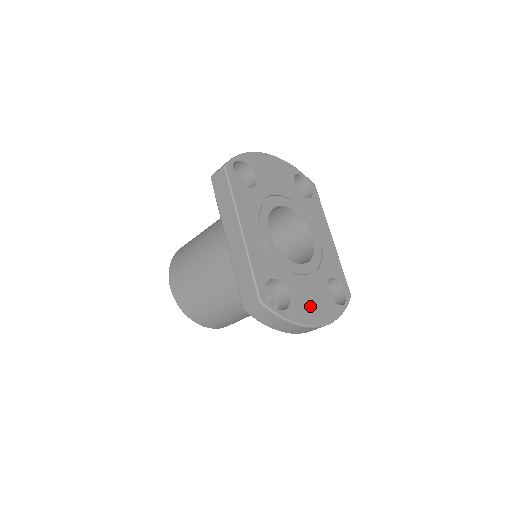
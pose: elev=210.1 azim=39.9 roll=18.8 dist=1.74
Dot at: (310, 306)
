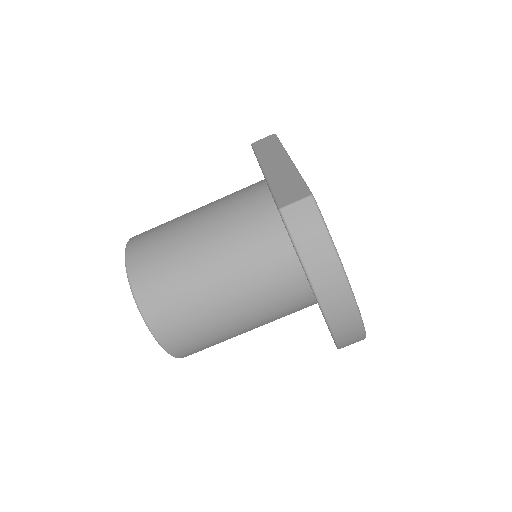
Dot at: occluded
